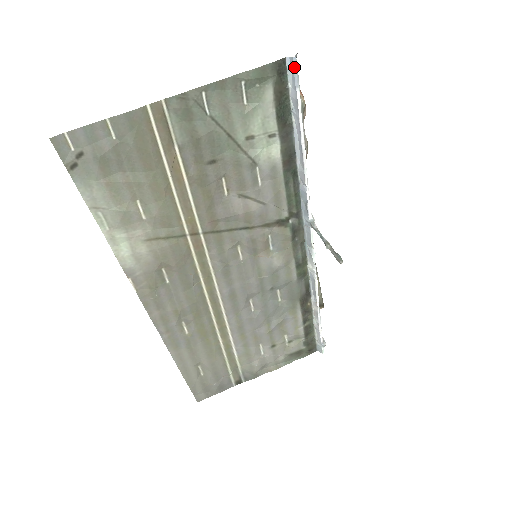
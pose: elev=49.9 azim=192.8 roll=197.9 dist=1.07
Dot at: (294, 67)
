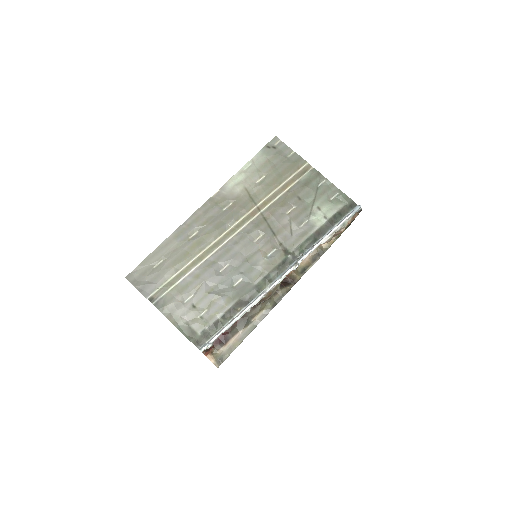
Dot at: (357, 208)
